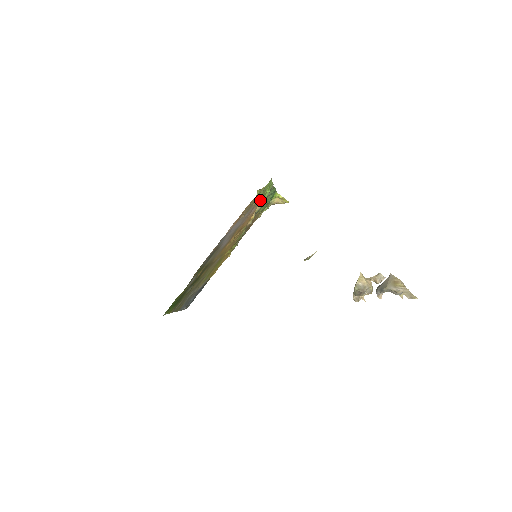
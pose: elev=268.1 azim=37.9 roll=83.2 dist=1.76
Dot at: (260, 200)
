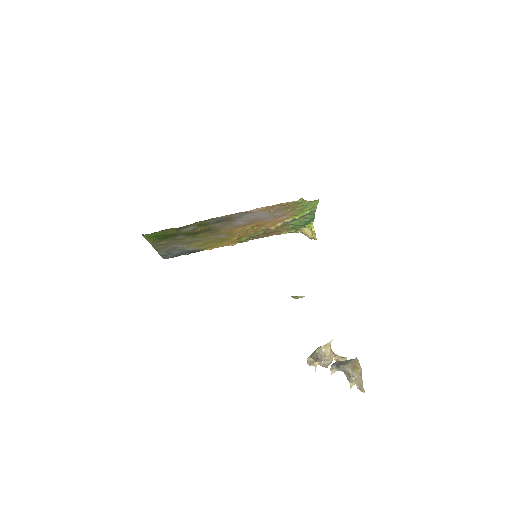
Dot at: (296, 213)
